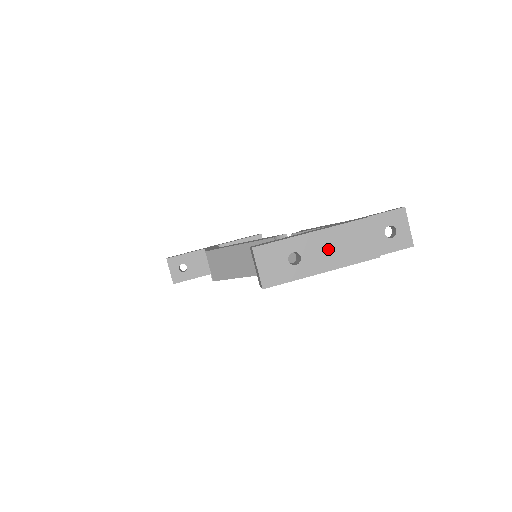
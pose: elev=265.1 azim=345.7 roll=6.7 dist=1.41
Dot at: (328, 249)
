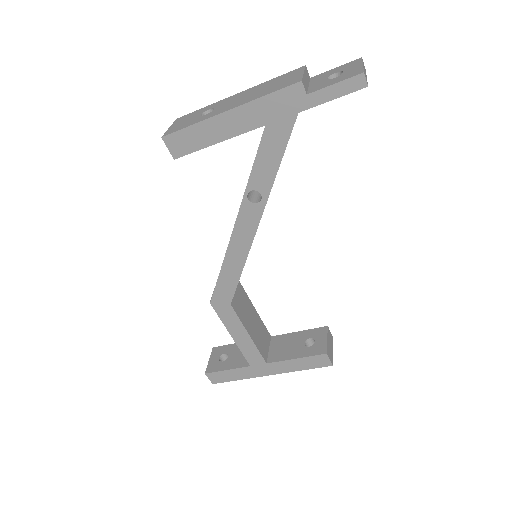
Dot at: (245, 96)
